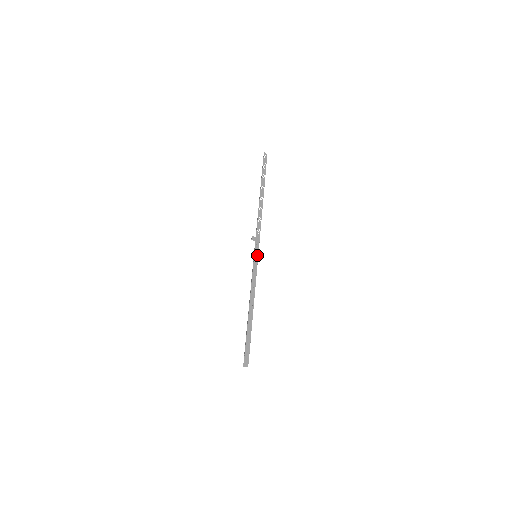
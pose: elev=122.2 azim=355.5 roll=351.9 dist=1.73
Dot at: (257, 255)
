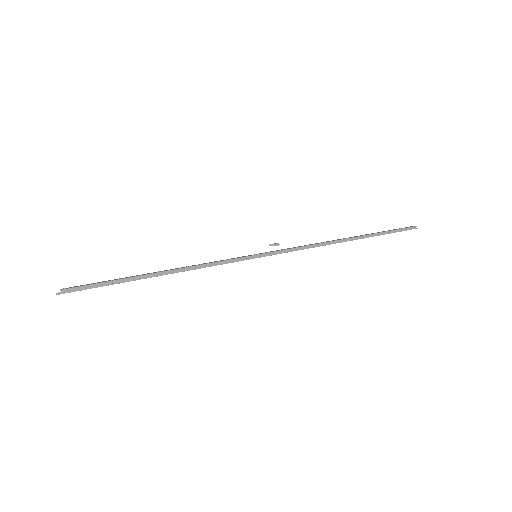
Dot at: (257, 254)
